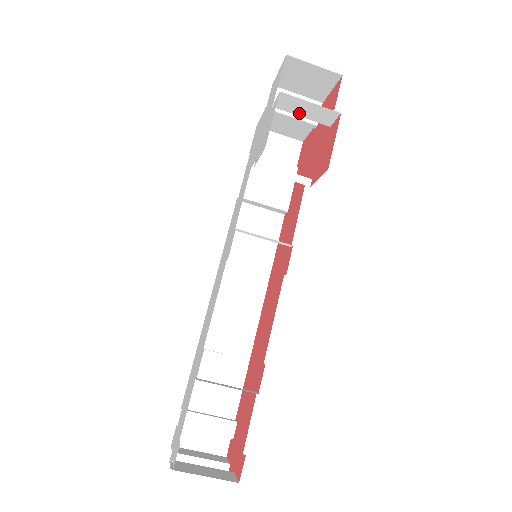
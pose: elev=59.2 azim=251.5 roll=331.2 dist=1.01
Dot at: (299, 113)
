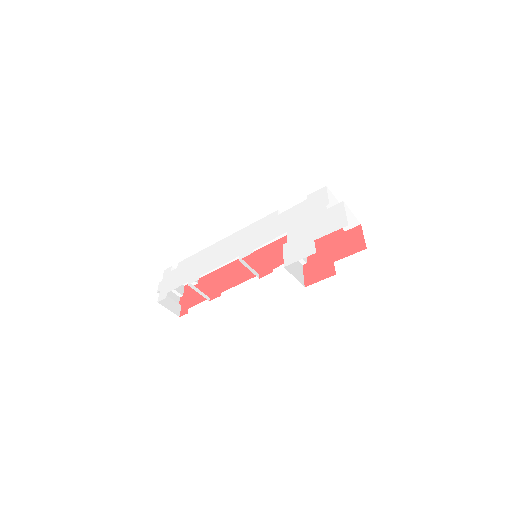
Dot at: occluded
